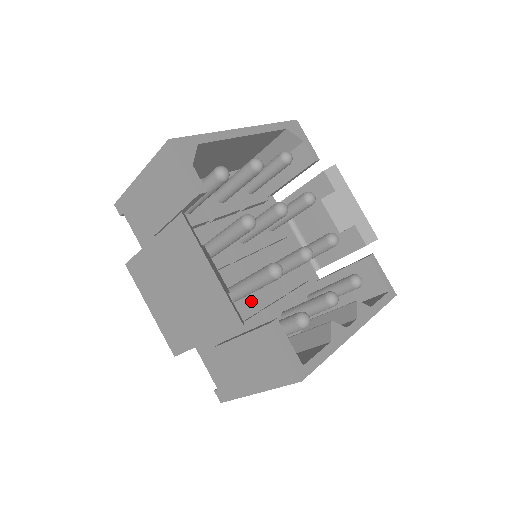
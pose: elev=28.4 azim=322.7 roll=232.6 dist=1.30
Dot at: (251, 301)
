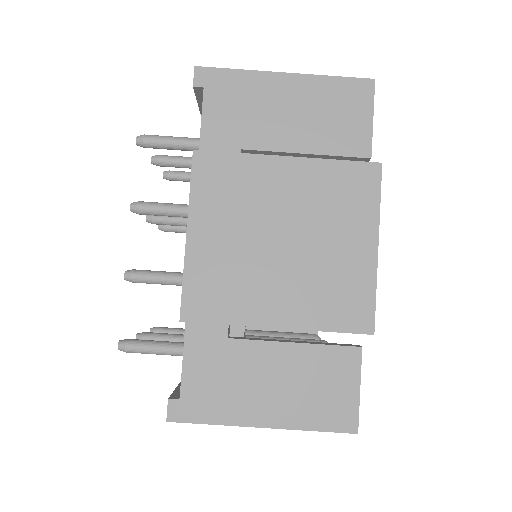
Dot at: occluded
